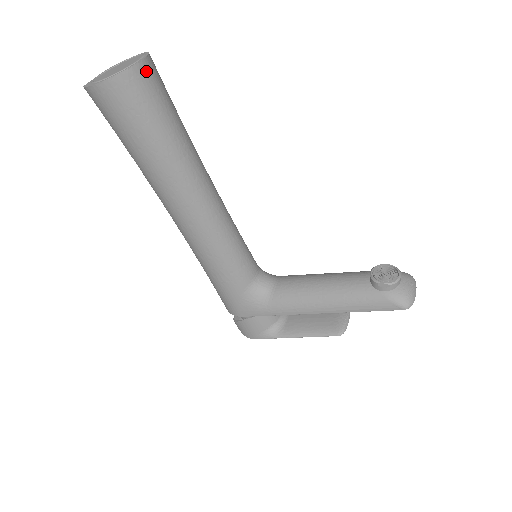
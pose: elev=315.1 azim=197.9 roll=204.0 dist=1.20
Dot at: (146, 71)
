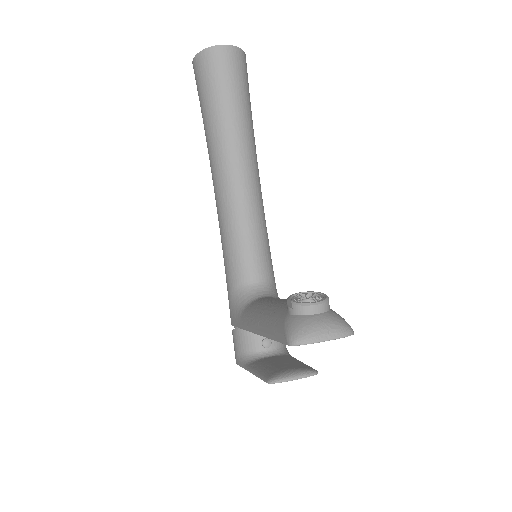
Dot at: (220, 54)
